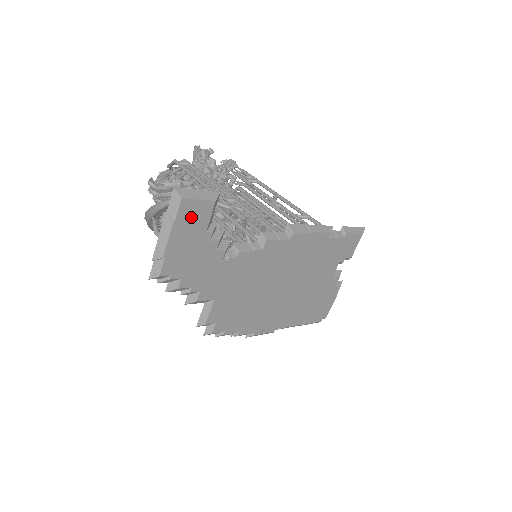
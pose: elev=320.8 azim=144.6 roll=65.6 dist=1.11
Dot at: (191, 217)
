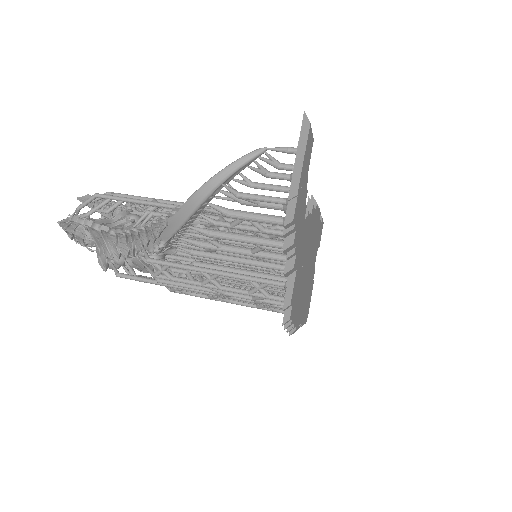
Dot at: (308, 151)
